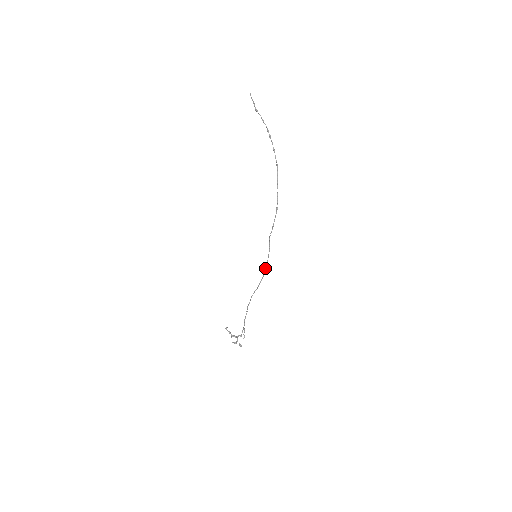
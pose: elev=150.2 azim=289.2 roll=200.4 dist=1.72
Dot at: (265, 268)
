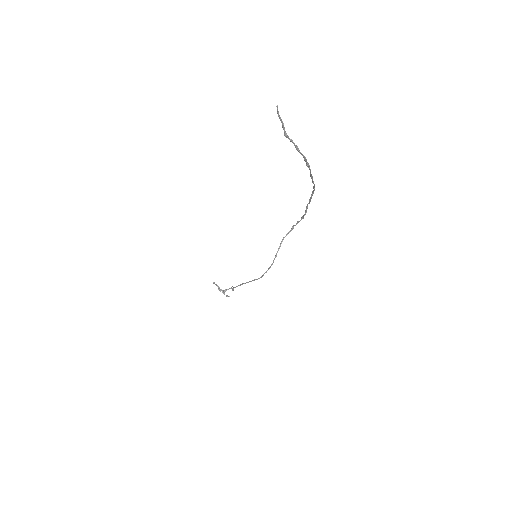
Dot at: occluded
